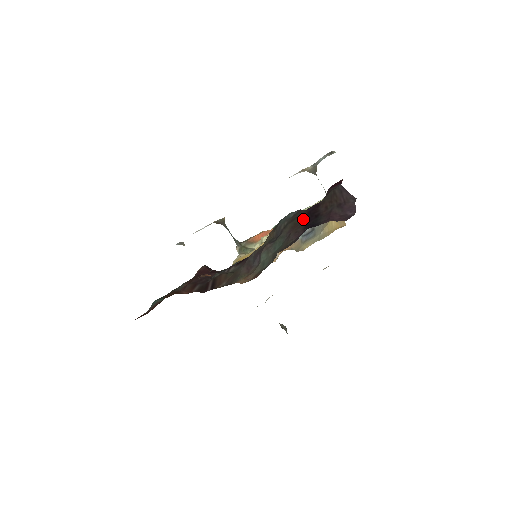
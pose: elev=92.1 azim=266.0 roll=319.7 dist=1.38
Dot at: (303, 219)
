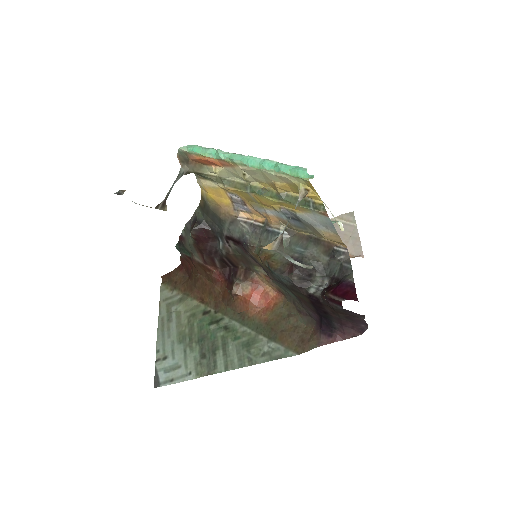
Dot at: (309, 304)
